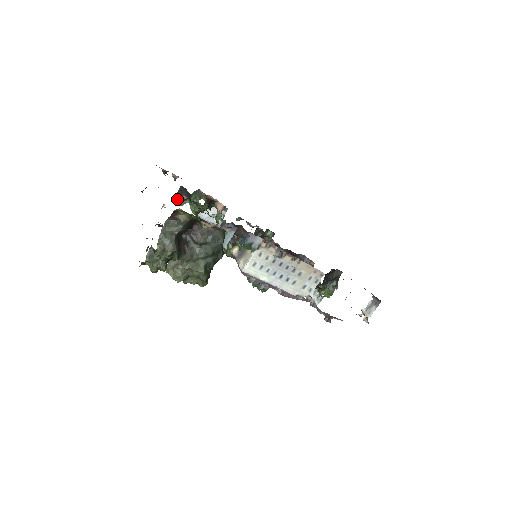
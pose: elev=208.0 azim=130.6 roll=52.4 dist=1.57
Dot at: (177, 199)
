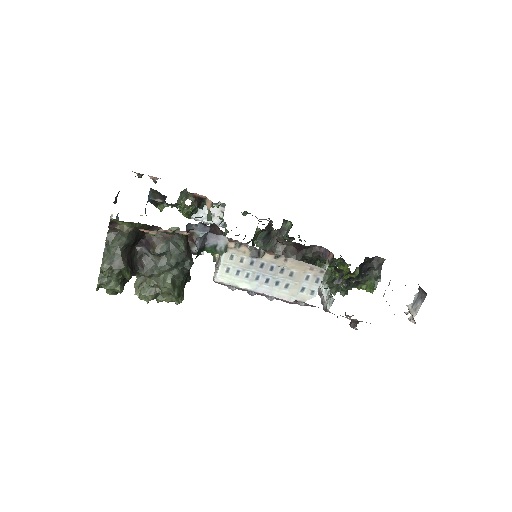
Dot at: (153, 204)
